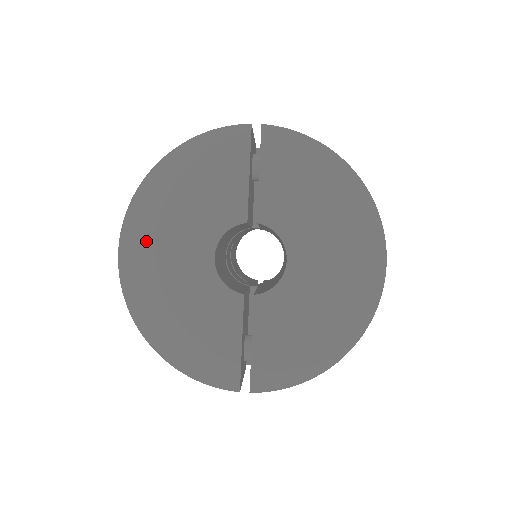
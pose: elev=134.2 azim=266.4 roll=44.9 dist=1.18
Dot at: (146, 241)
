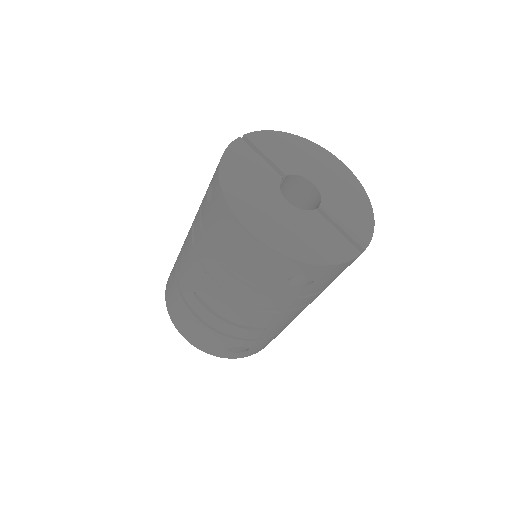
Dot at: (253, 214)
